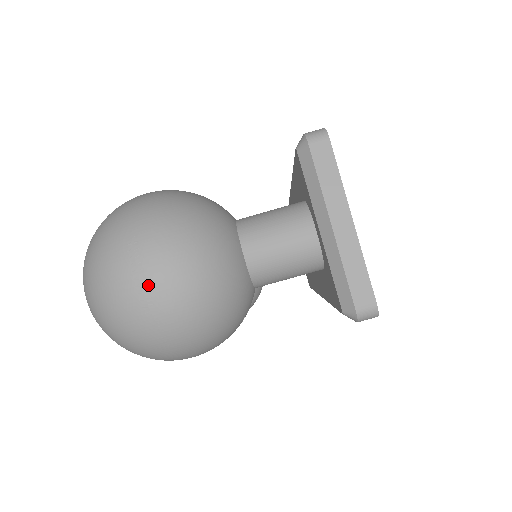
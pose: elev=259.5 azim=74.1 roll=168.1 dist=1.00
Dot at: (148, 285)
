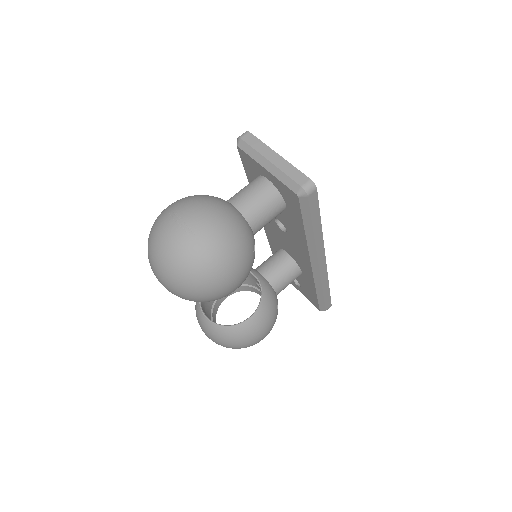
Dot at: (186, 222)
